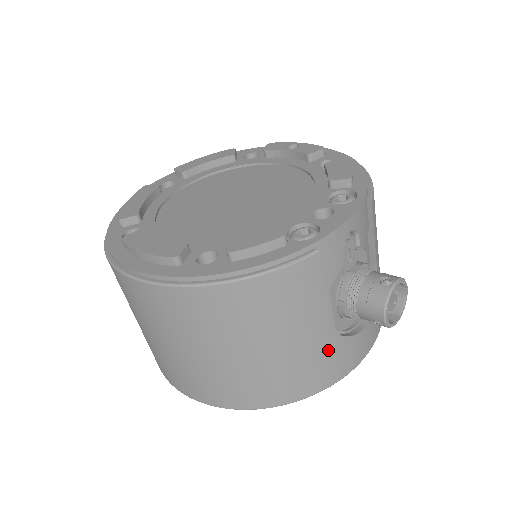
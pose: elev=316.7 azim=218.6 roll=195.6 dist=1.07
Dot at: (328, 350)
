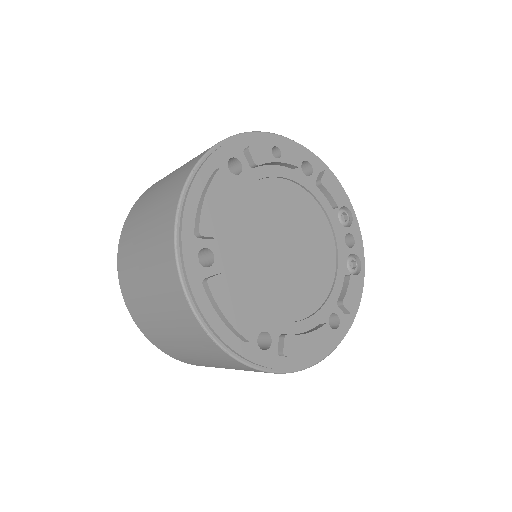
Dot at: occluded
